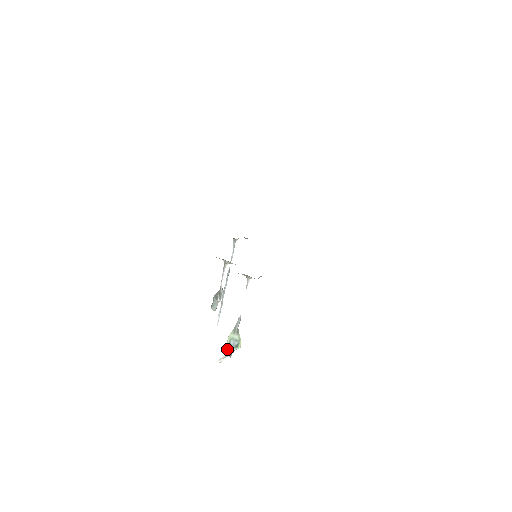
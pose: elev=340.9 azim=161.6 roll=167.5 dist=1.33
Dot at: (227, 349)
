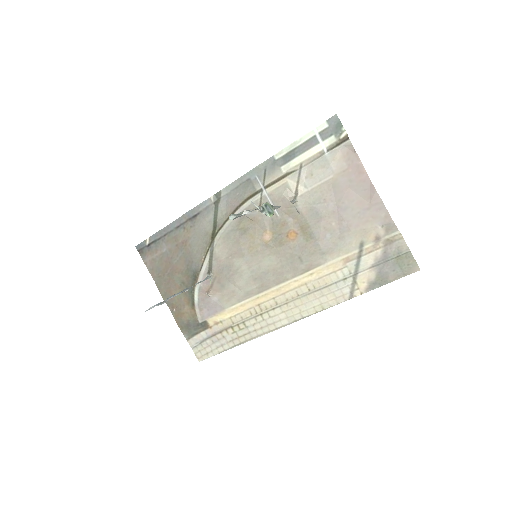
Dot at: (262, 205)
